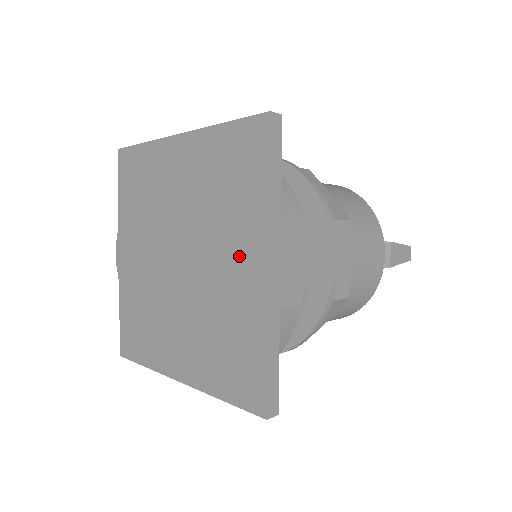
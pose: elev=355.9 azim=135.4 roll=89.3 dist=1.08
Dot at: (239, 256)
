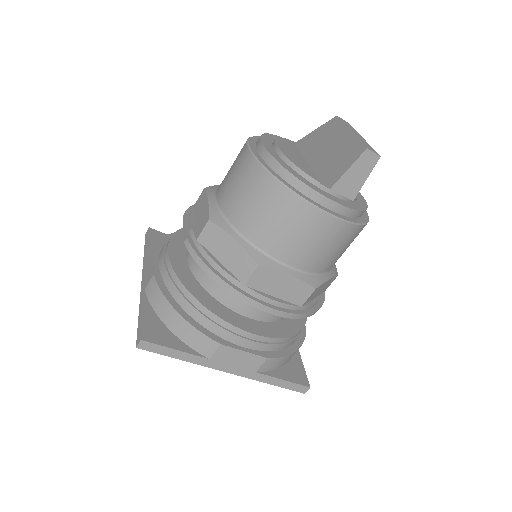
Dot at: occluded
